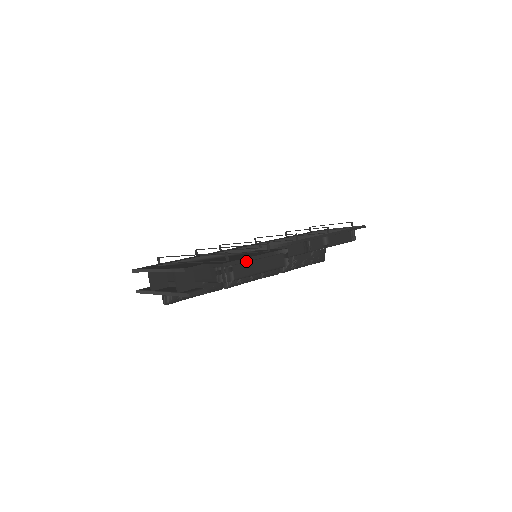
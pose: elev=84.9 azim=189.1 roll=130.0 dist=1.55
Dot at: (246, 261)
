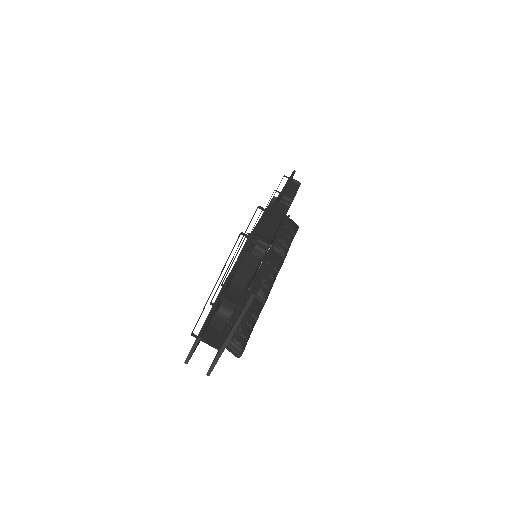
Dot at: (261, 223)
